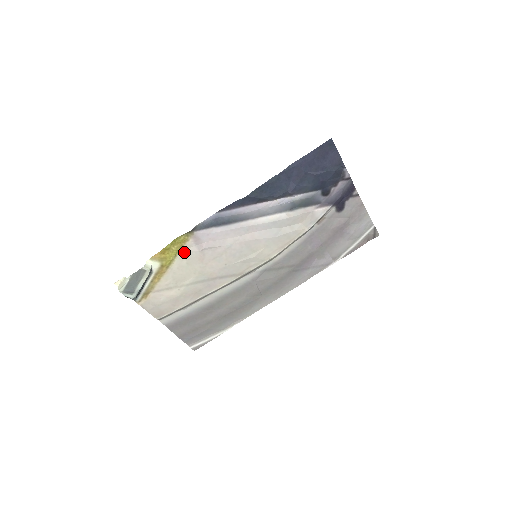
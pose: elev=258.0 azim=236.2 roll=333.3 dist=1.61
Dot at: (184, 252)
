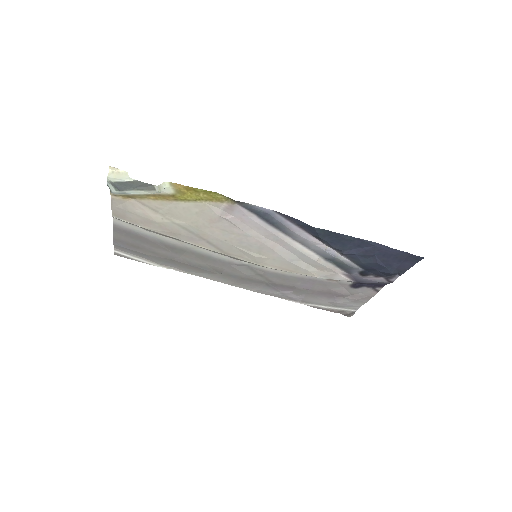
Dot at: (206, 205)
